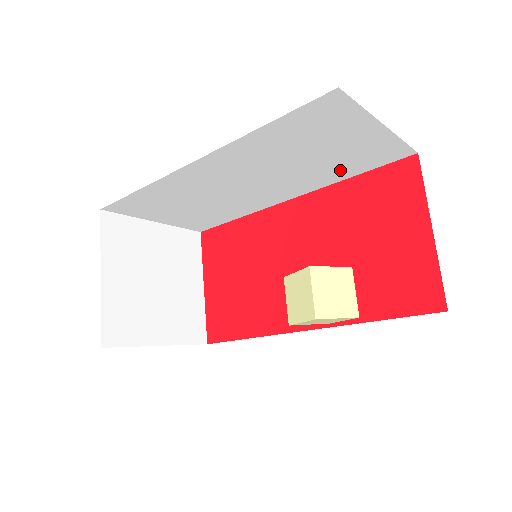
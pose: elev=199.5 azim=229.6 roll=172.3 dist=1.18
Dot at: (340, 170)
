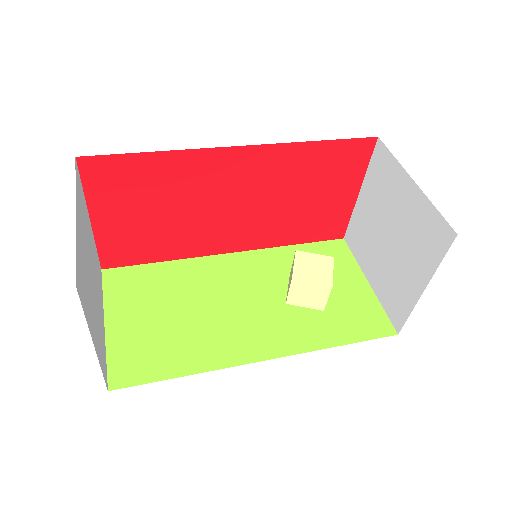
Dot at: occluded
